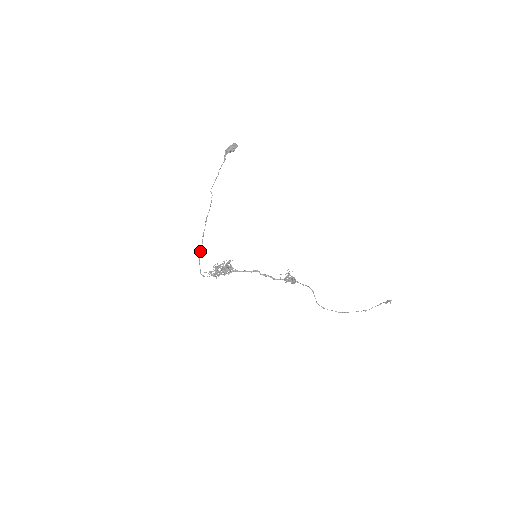
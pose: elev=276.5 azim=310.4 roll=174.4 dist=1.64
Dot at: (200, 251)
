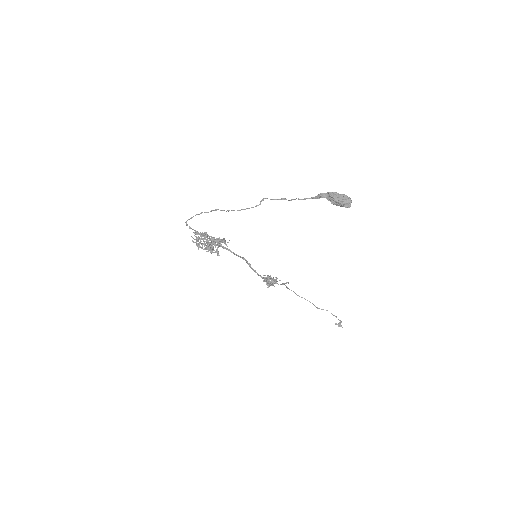
Dot at: occluded
